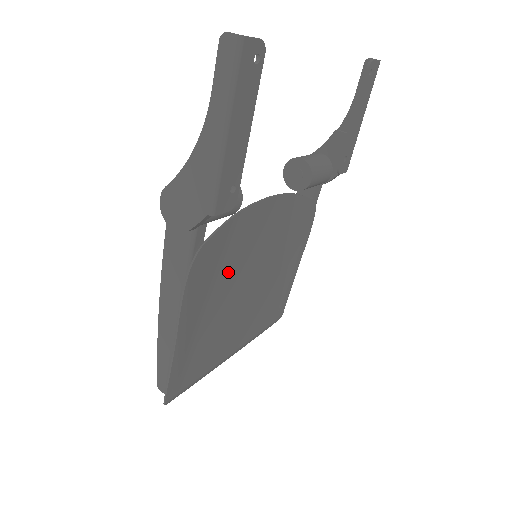
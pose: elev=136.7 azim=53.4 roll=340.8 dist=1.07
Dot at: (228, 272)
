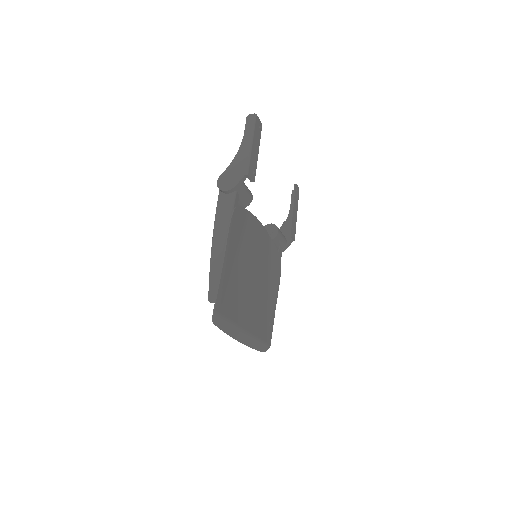
Dot at: (245, 247)
